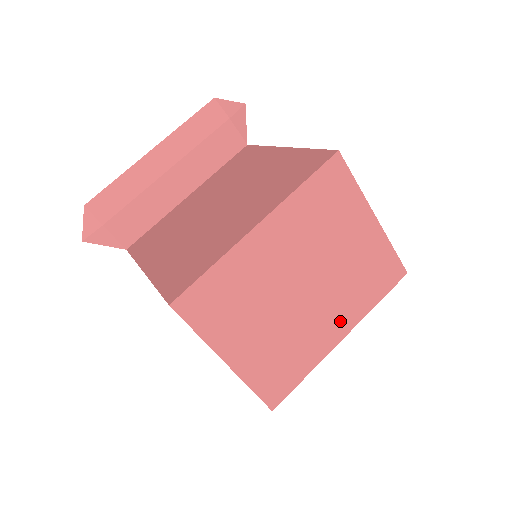
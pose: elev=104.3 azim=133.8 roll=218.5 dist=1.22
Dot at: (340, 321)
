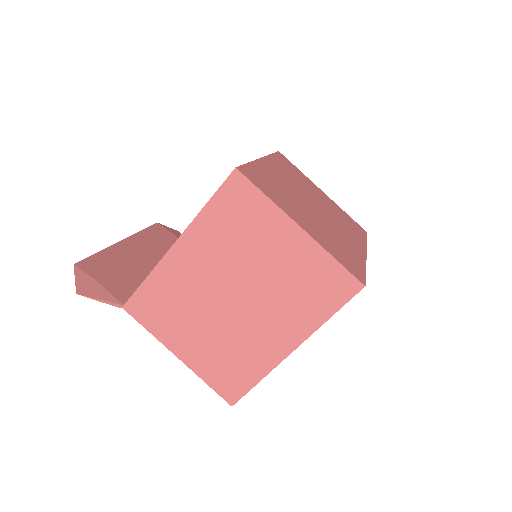
Dot at: (354, 241)
